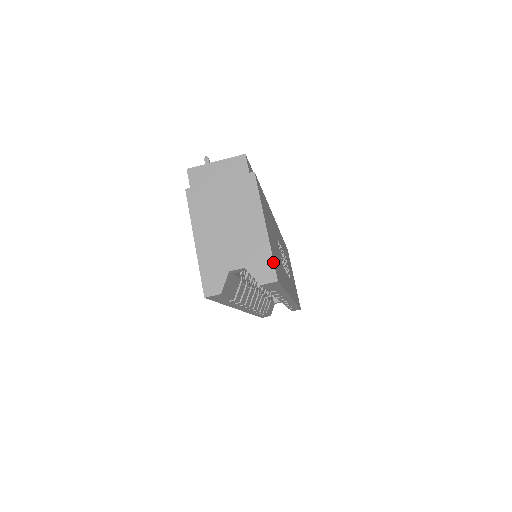
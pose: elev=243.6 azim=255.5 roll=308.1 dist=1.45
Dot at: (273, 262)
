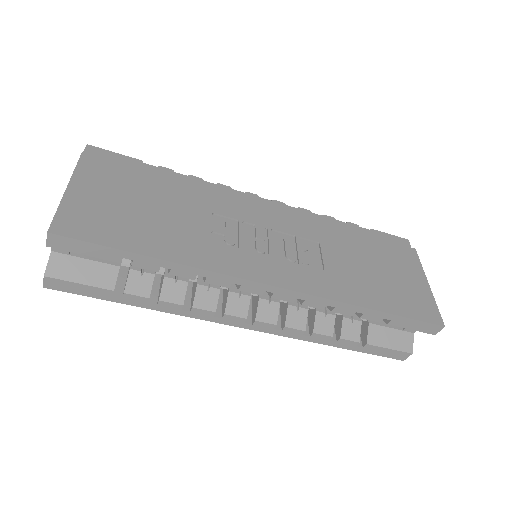
Dot at: (54, 217)
